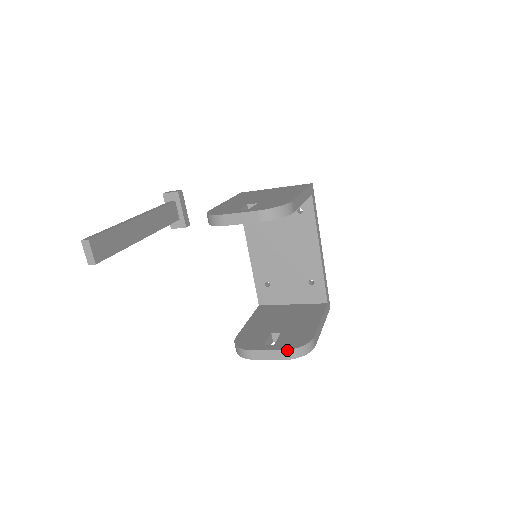
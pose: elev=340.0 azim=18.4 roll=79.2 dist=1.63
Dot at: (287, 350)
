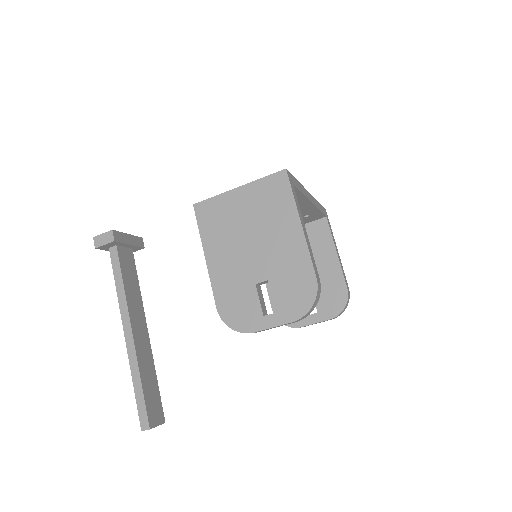
Dot at: occluded
